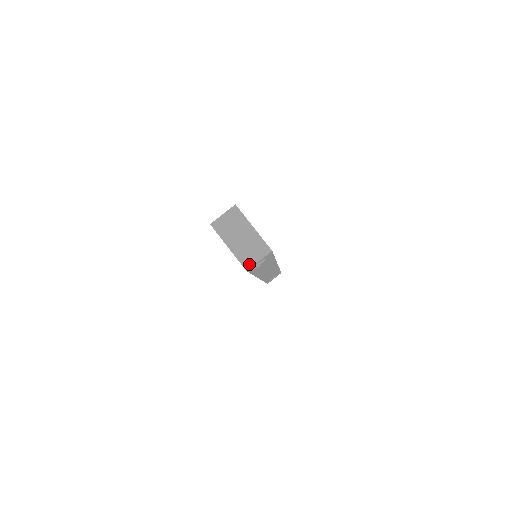
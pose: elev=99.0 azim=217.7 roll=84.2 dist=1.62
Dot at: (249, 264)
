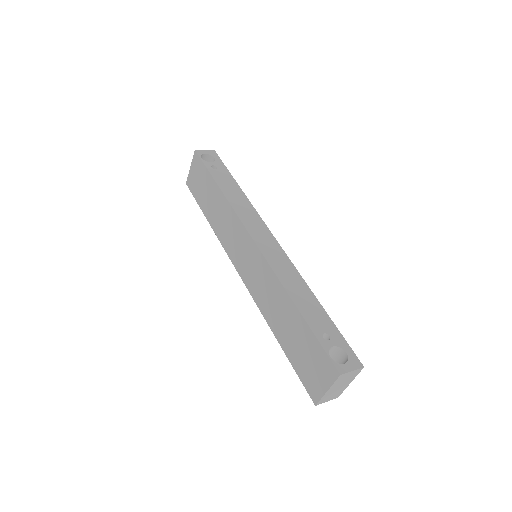
Dot at: (322, 402)
